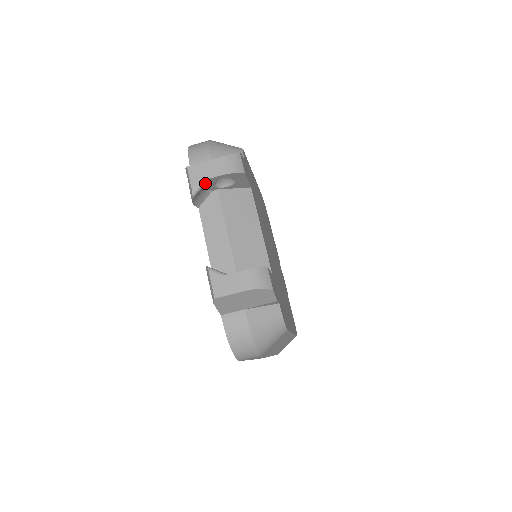
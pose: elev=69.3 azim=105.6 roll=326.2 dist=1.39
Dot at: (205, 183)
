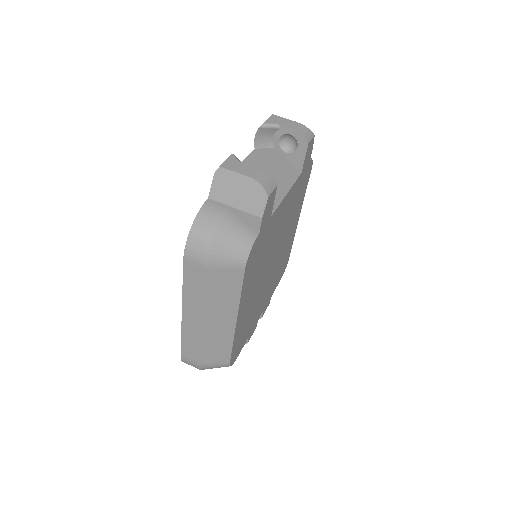
Dot at: (276, 127)
